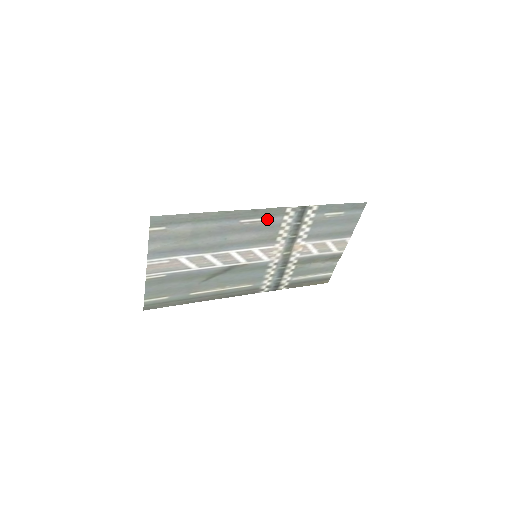
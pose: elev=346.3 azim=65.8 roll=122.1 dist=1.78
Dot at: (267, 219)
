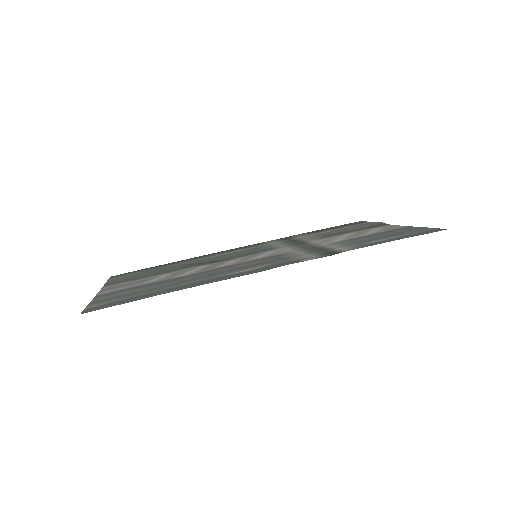
Dot at: (271, 263)
